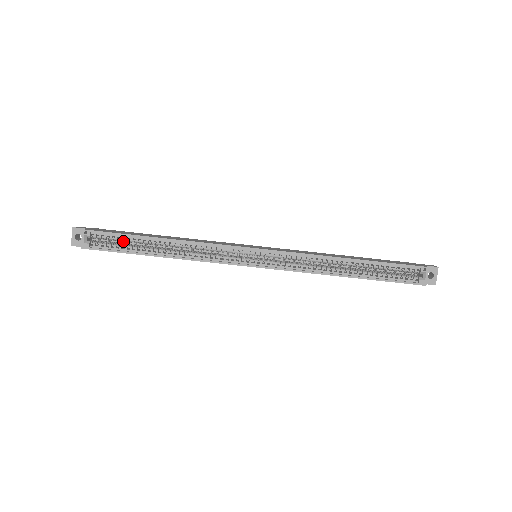
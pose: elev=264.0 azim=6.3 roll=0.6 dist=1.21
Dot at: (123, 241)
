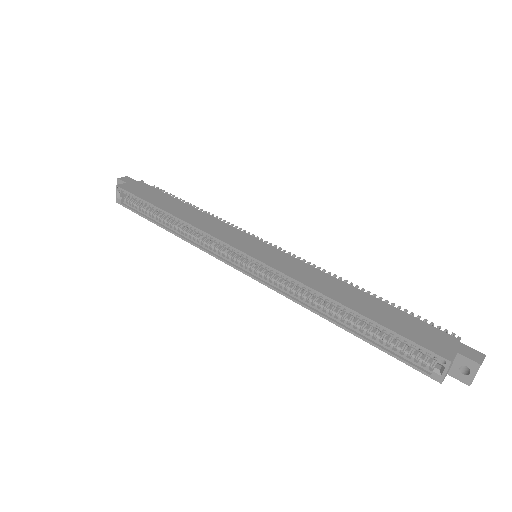
Dot at: (145, 204)
